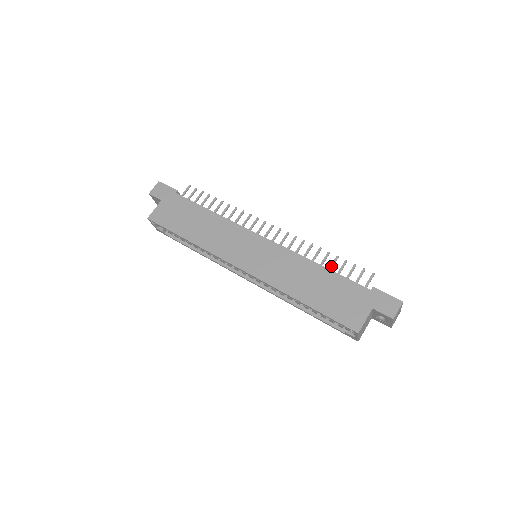
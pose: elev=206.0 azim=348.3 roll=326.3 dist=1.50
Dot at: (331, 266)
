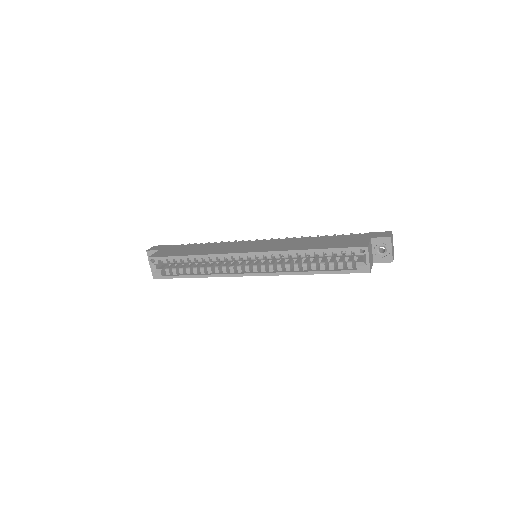
Dot at: occluded
